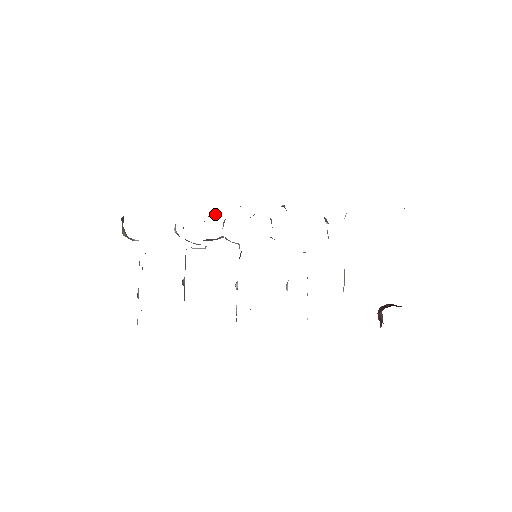
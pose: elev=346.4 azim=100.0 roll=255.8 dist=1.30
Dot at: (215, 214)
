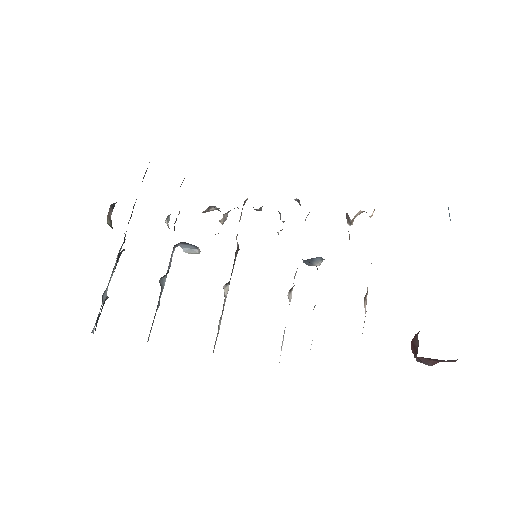
Dot at: (216, 208)
